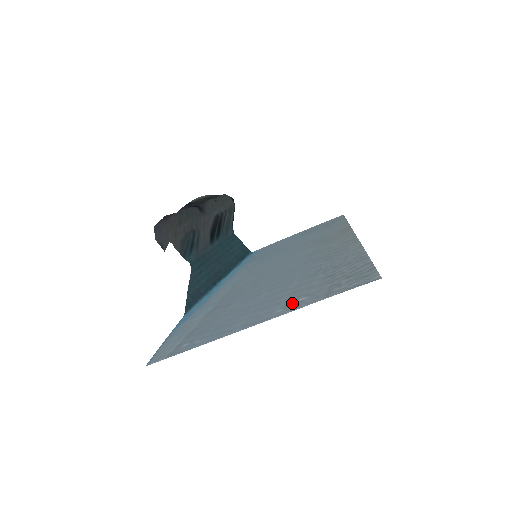
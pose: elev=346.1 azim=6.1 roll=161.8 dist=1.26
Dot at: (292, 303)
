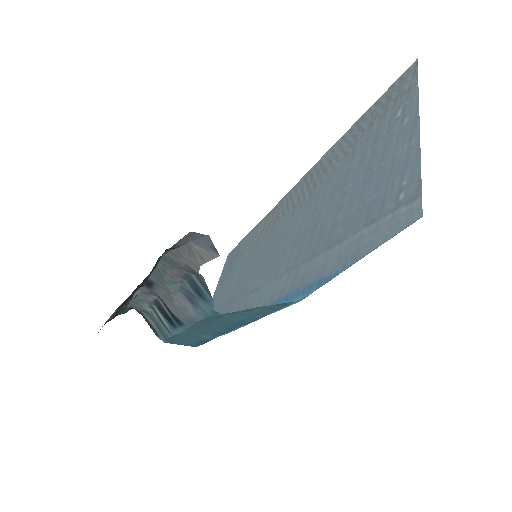
Dot at: (400, 117)
